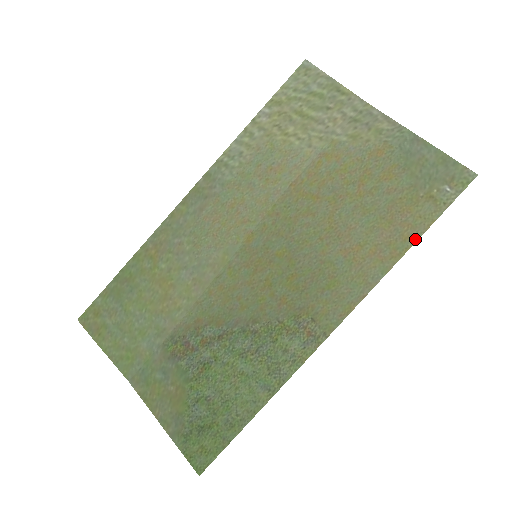
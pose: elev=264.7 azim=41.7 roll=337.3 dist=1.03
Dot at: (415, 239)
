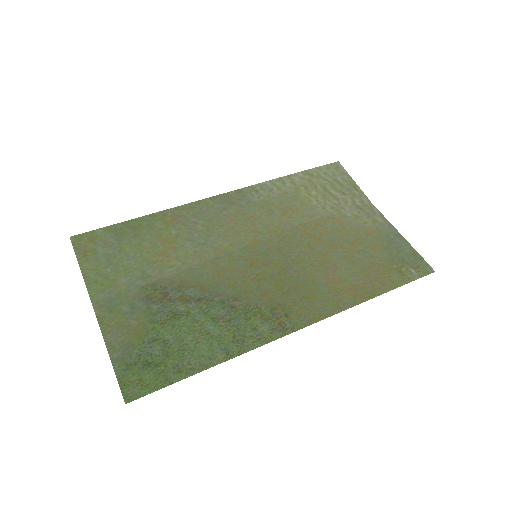
Dot at: (383, 292)
